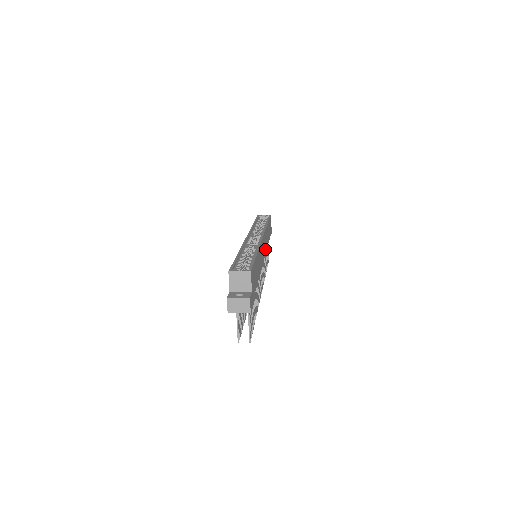
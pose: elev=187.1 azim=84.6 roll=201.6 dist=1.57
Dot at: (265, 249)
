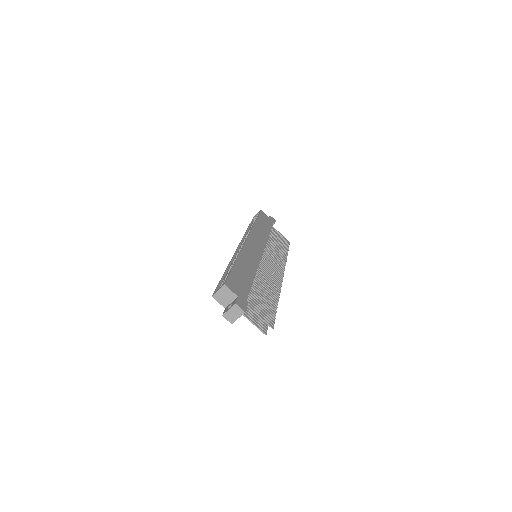
Dot at: (262, 244)
